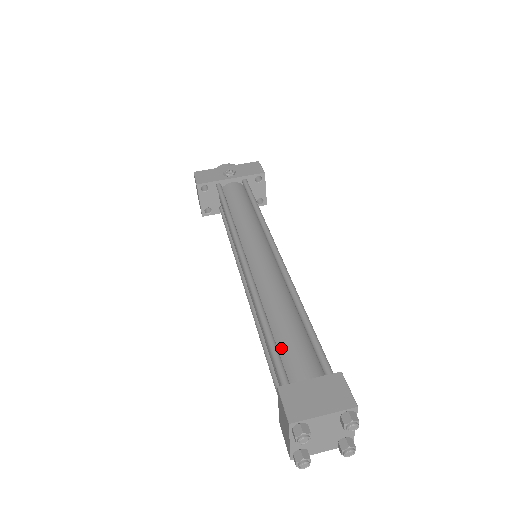
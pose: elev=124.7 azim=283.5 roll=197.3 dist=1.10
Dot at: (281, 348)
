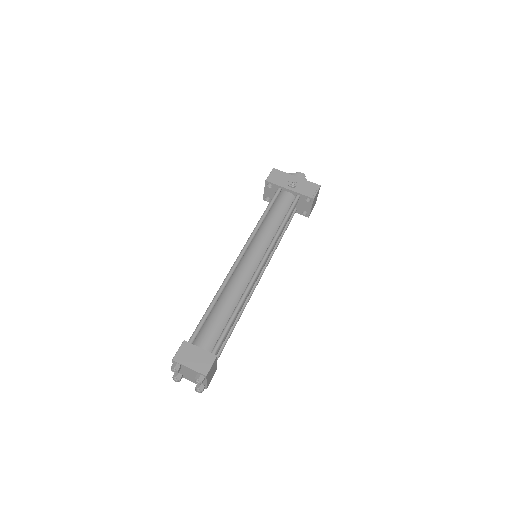
Dot at: (208, 322)
